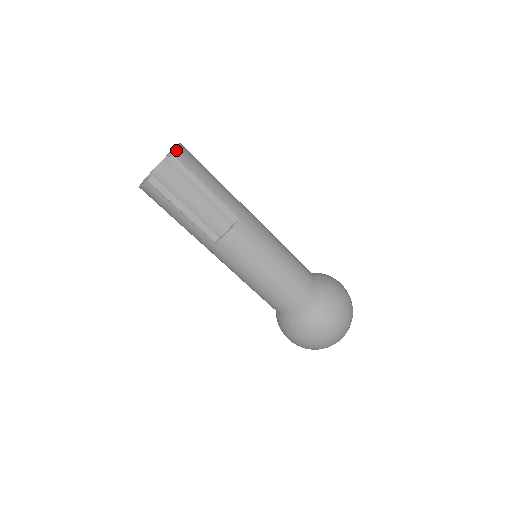
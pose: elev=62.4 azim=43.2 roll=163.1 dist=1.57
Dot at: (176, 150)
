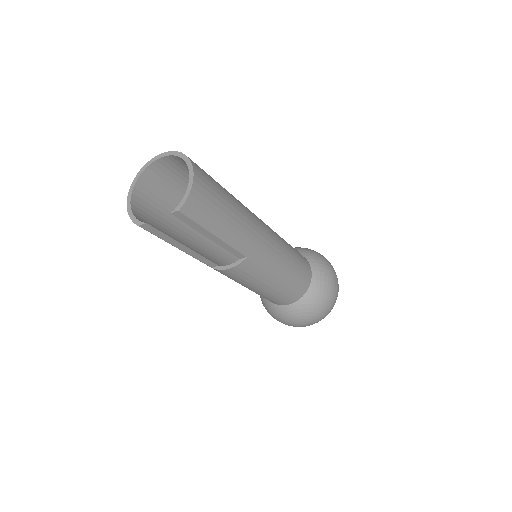
Dot at: (185, 203)
